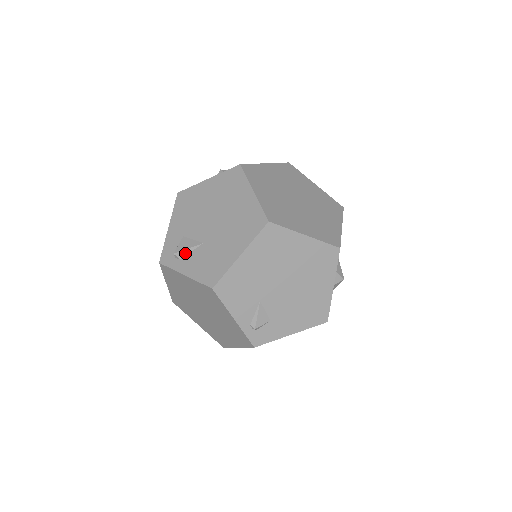
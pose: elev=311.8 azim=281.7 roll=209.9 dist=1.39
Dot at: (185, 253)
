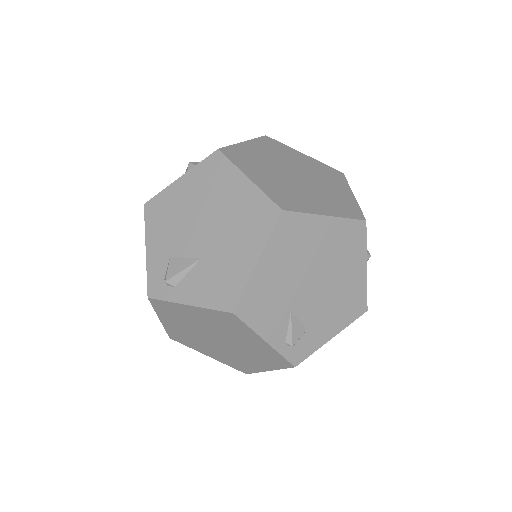
Dot at: (180, 277)
